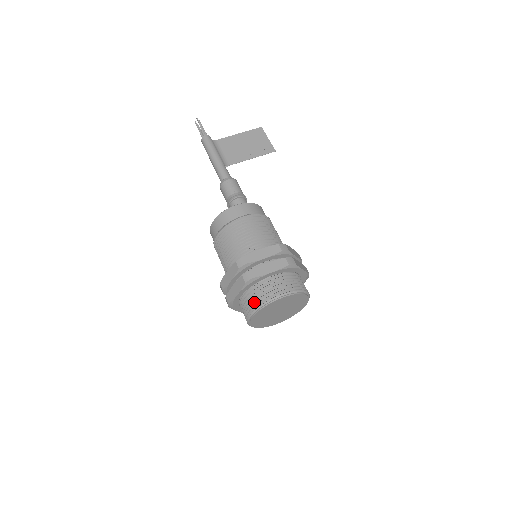
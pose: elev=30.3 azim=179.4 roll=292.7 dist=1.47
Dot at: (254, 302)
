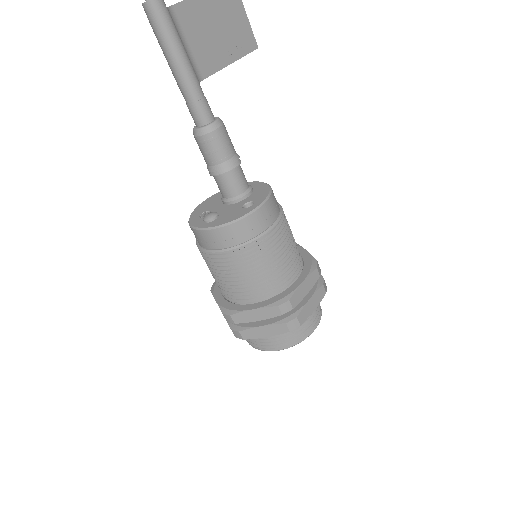
Dot at: (286, 342)
